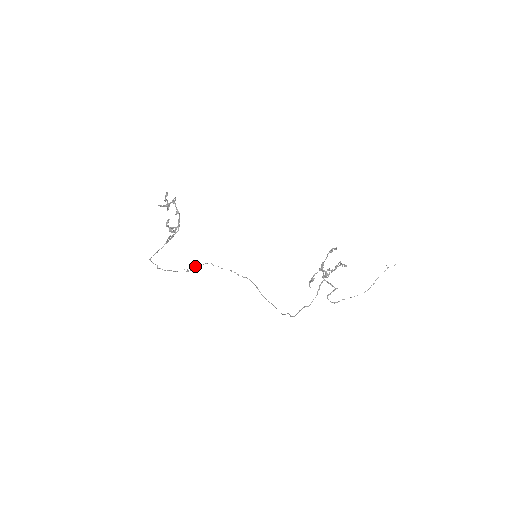
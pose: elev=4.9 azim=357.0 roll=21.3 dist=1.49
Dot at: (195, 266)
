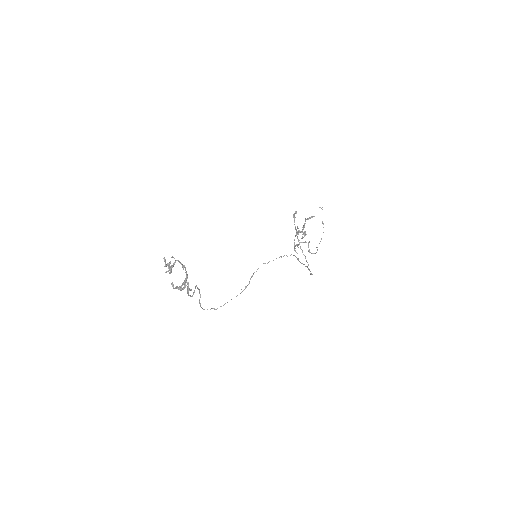
Dot at: (250, 278)
